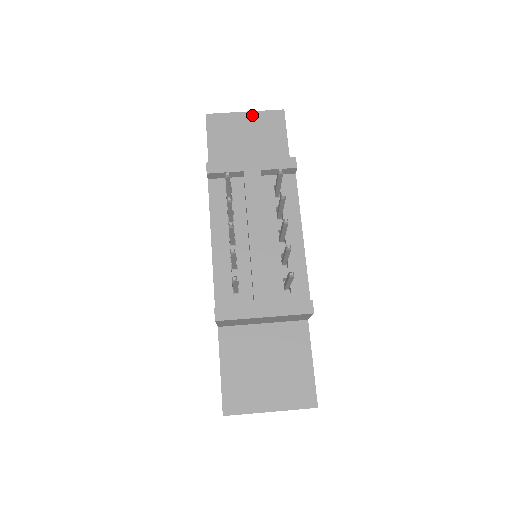
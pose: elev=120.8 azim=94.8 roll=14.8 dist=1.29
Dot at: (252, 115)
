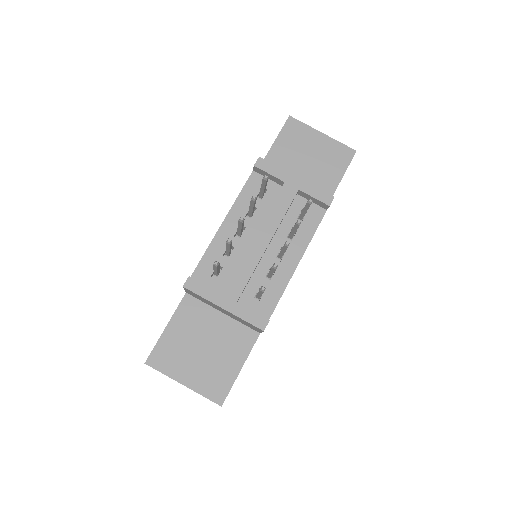
Dot at: (327, 139)
